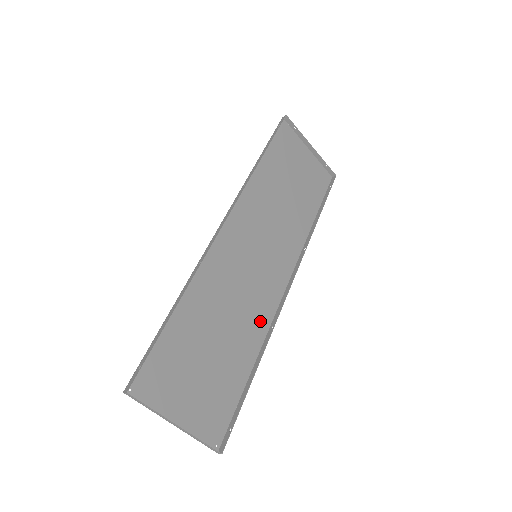
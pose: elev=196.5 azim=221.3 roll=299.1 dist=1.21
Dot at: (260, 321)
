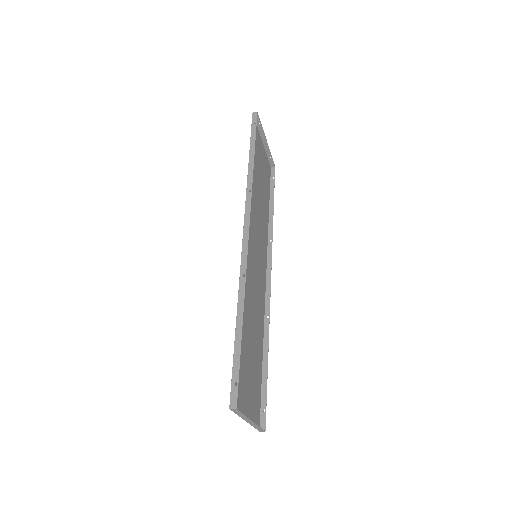
Dot at: (261, 313)
